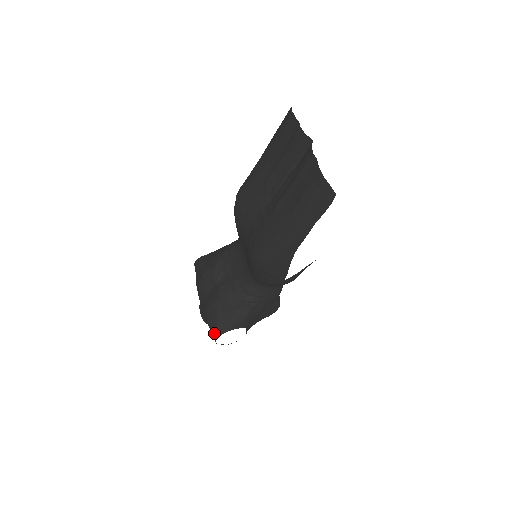
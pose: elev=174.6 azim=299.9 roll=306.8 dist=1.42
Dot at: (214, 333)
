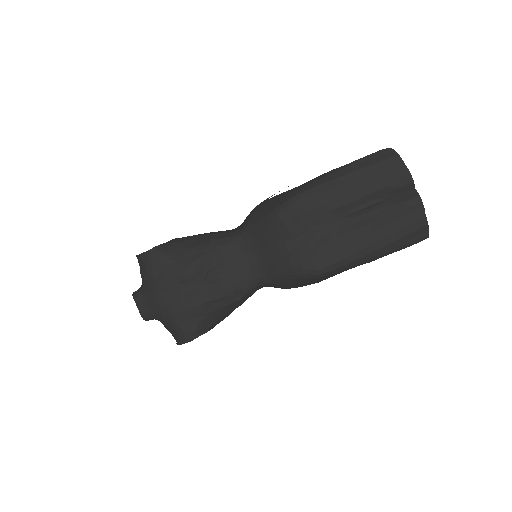
Dot at: (189, 335)
